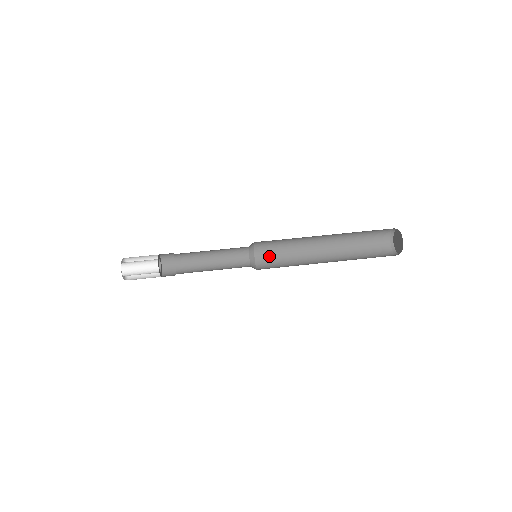
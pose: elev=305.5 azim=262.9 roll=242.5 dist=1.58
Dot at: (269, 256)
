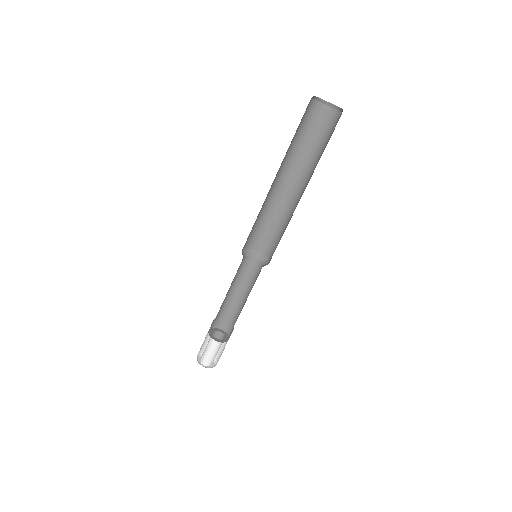
Dot at: (251, 235)
